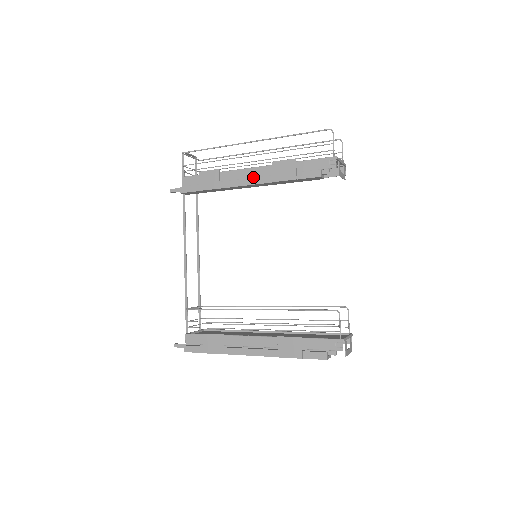
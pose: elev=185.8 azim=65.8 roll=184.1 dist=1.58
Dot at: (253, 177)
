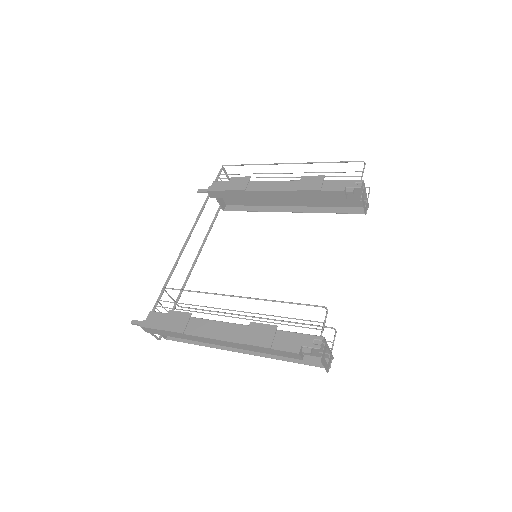
Dot at: occluded
